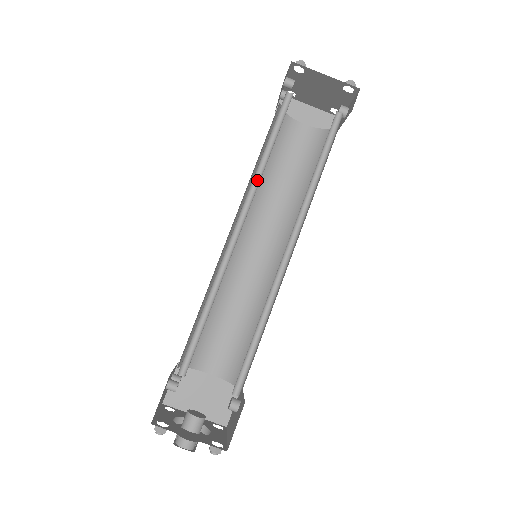
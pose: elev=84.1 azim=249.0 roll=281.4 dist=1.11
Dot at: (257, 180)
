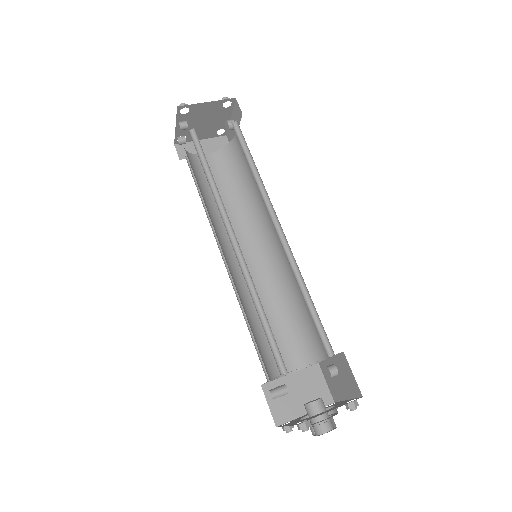
Dot at: (217, 199)
